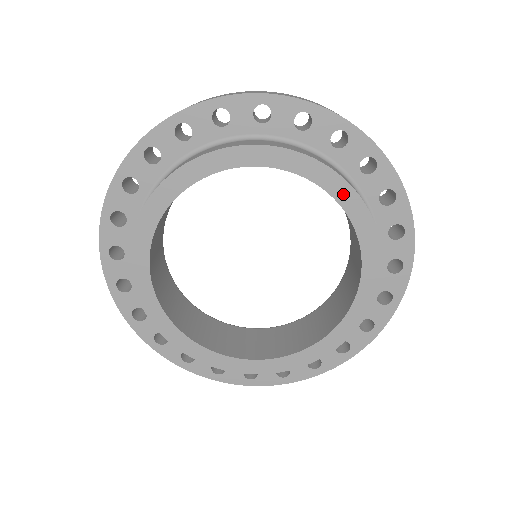
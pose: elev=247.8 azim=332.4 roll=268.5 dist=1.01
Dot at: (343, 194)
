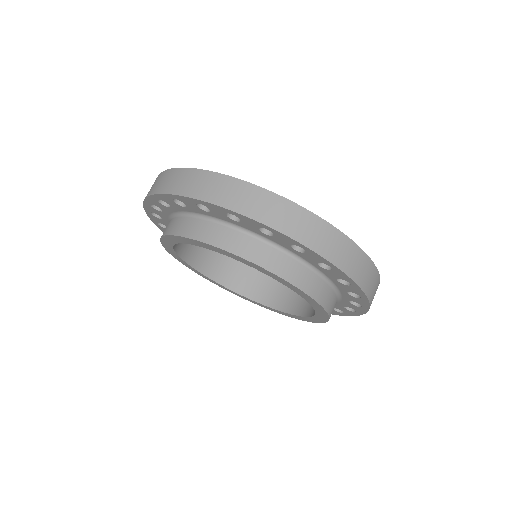
Dot at: (292, 287)
